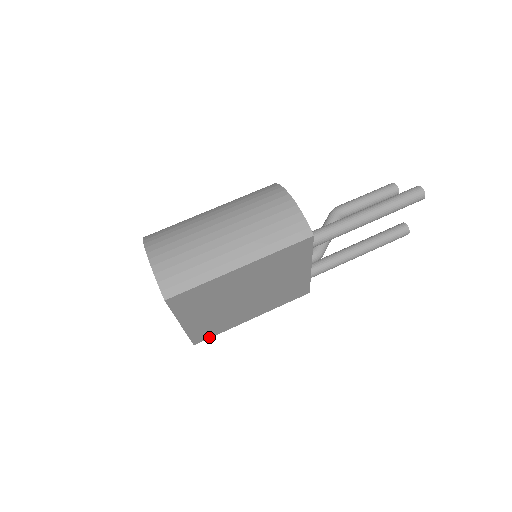
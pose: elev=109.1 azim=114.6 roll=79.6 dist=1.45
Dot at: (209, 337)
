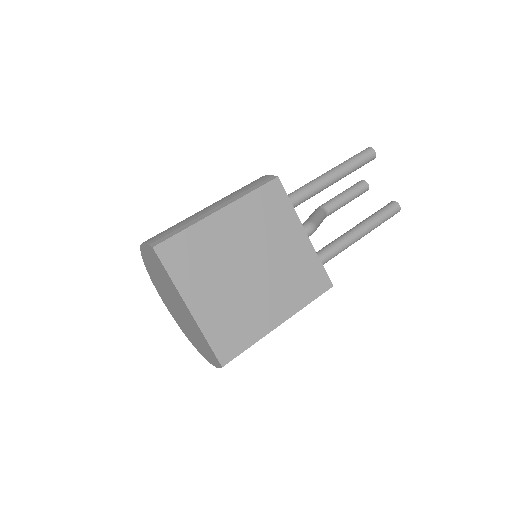
Dot at: (237, 353)
